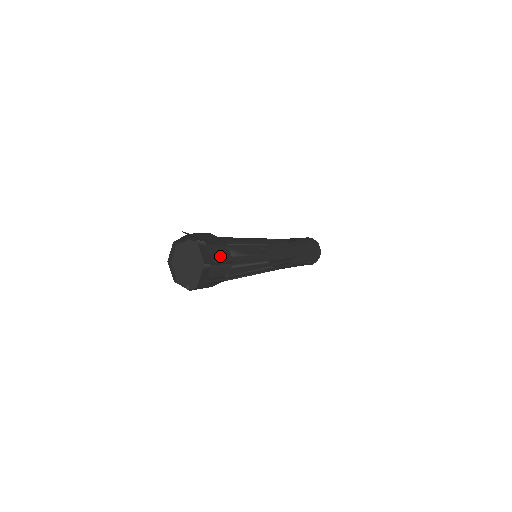
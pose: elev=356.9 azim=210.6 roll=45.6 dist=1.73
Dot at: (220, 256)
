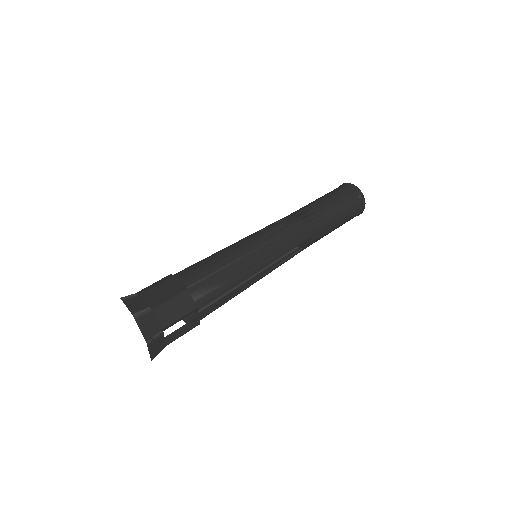
Dot at: (175, 313)
